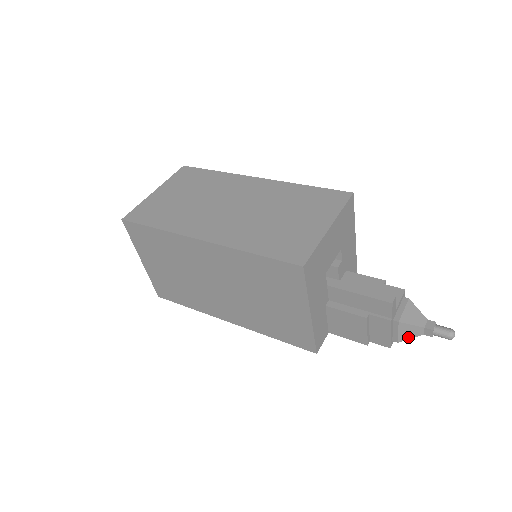
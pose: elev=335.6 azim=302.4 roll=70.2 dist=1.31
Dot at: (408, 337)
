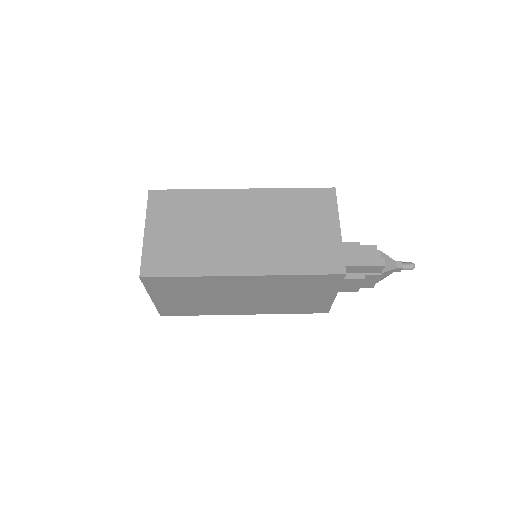
Dot at: (385, 277)
